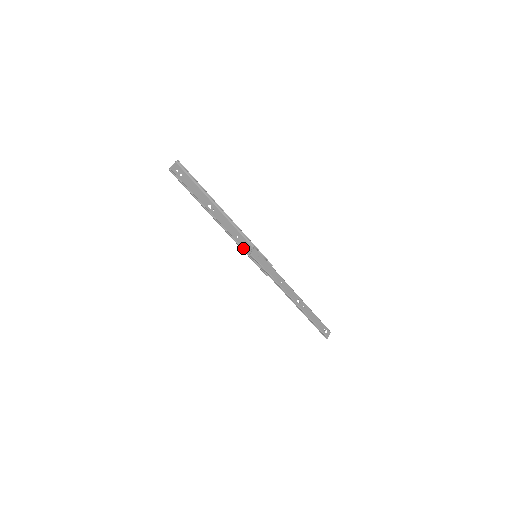
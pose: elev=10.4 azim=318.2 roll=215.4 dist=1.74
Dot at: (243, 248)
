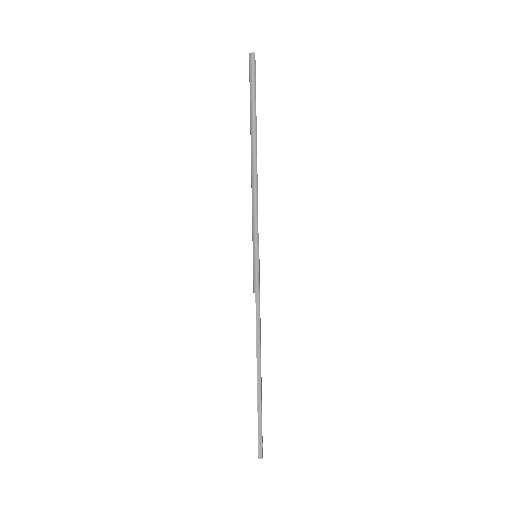
Dot at: (253, 230)
